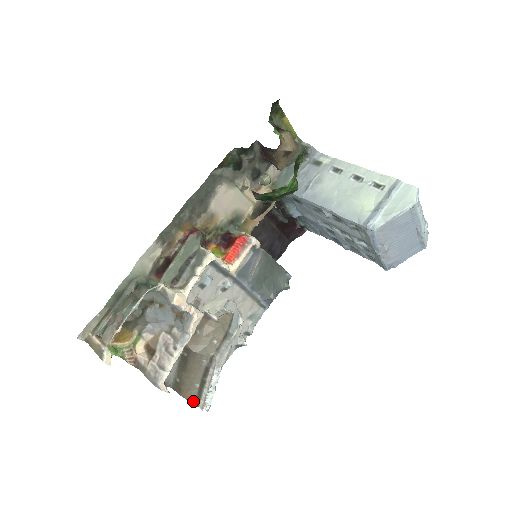
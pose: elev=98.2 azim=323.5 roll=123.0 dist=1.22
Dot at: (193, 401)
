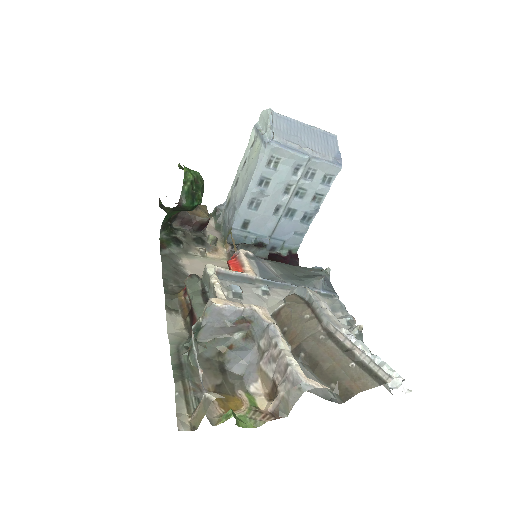
Dot at: (374, 384)
